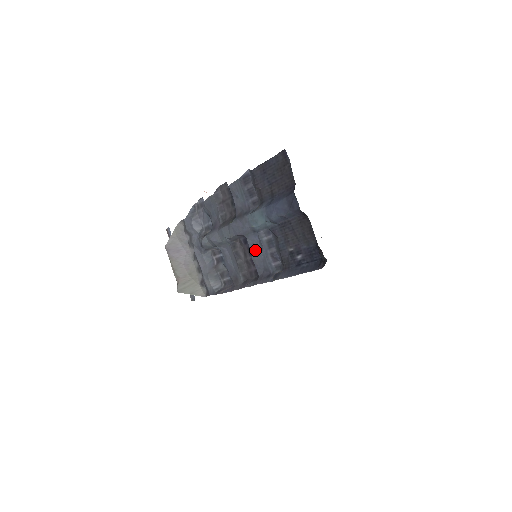
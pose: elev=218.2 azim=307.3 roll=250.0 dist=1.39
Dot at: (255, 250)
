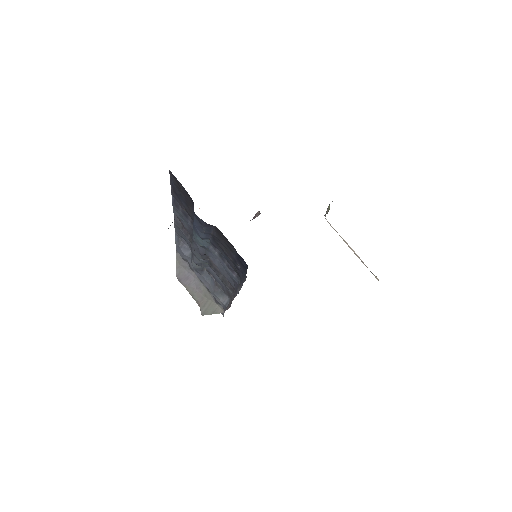
Dot at: (218, 265)
